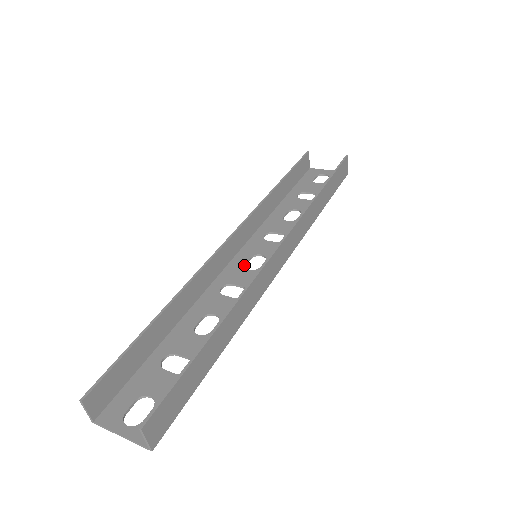
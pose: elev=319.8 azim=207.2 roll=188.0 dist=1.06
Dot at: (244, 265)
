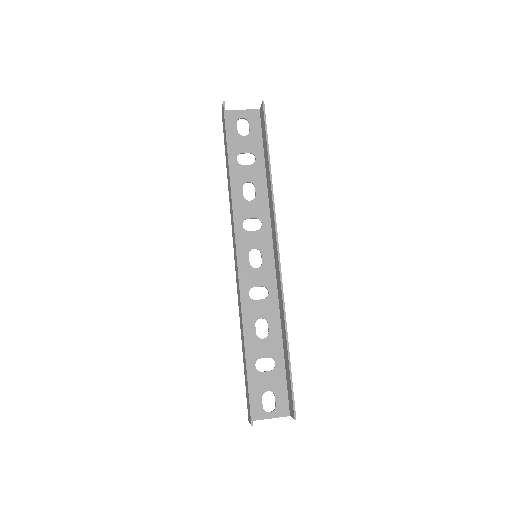
Dot at: (250, 265)
